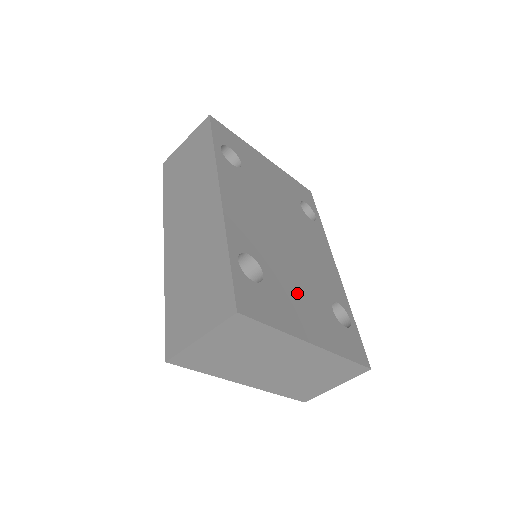
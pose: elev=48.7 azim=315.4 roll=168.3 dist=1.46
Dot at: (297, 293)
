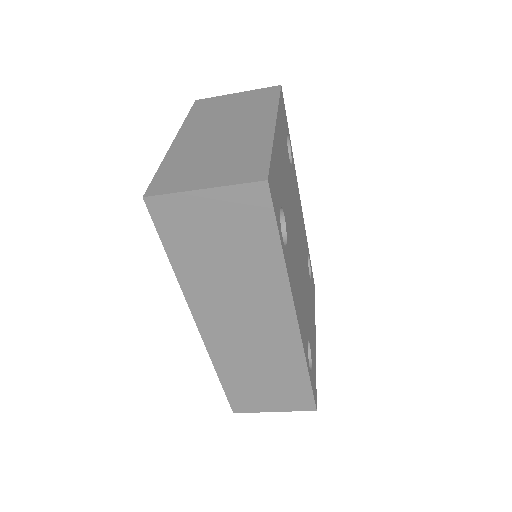
Dot at: (310, 312)
